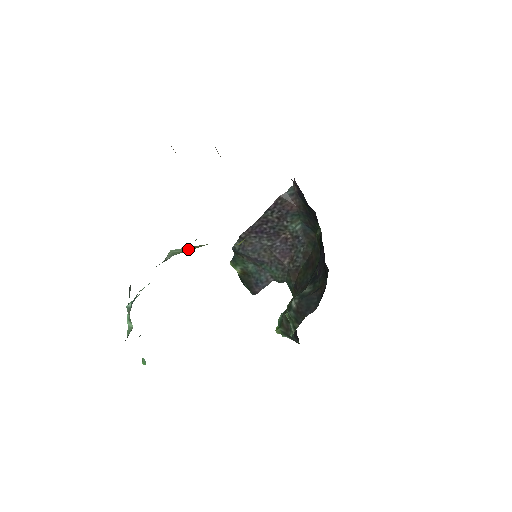
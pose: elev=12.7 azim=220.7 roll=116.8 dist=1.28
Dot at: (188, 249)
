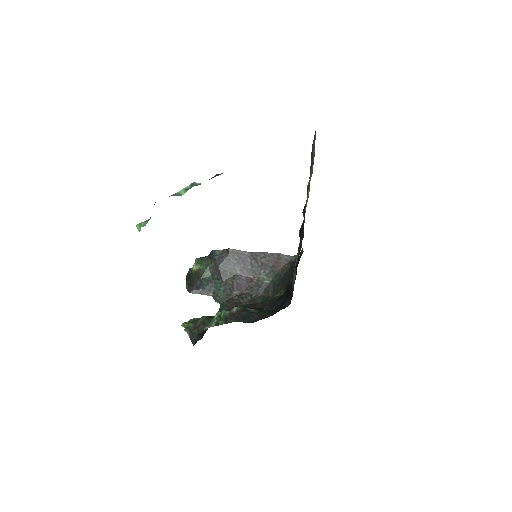
Dot at: occluded
